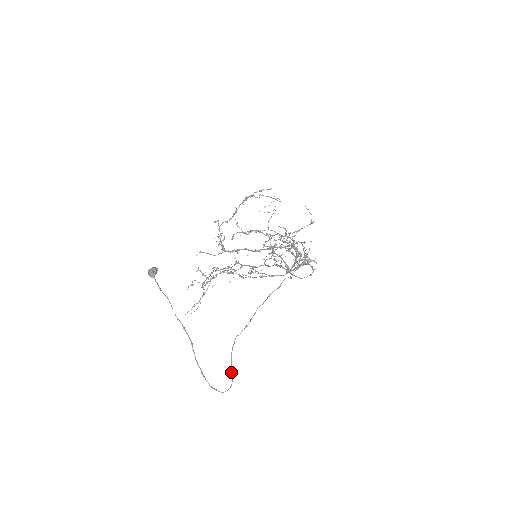
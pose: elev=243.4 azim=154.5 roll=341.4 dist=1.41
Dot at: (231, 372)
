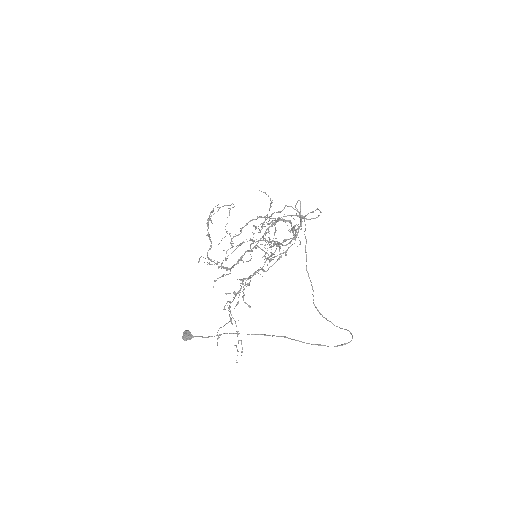
Dot at: occluded
